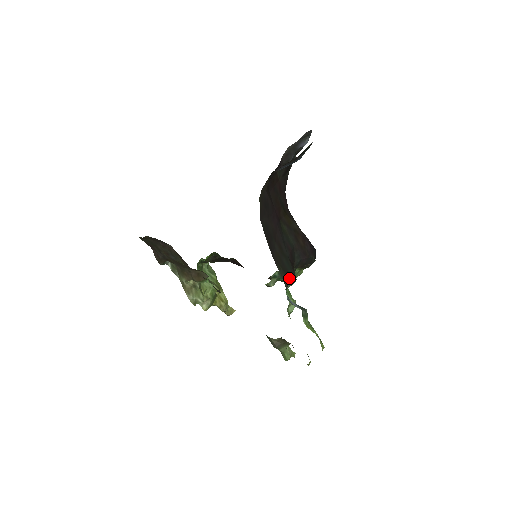
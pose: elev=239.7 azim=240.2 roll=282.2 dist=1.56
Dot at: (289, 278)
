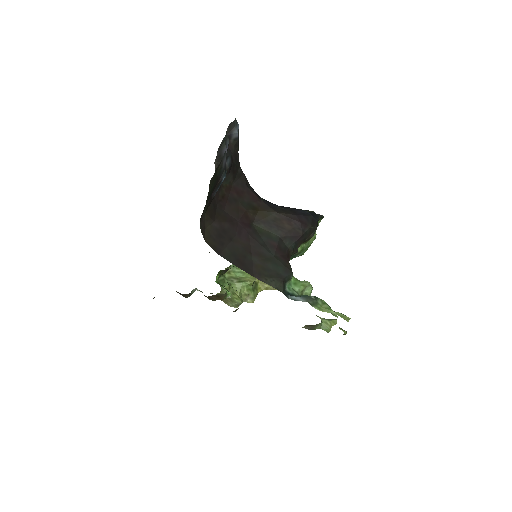
Dot at: (282, 279)
